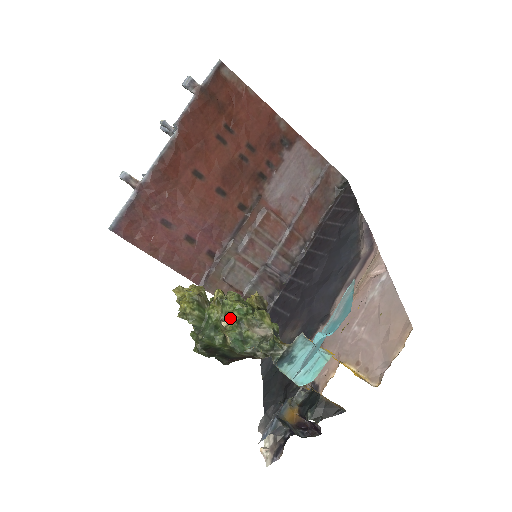
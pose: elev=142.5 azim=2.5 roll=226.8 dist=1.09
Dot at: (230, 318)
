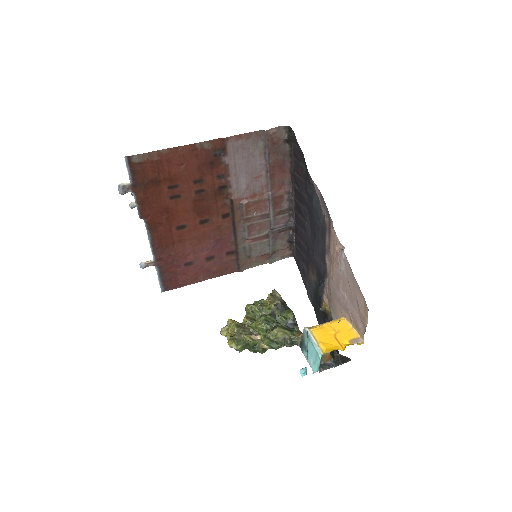
Dot at: (260, 334)
